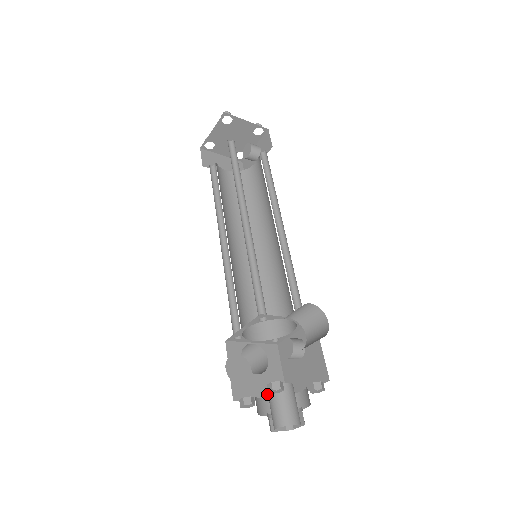
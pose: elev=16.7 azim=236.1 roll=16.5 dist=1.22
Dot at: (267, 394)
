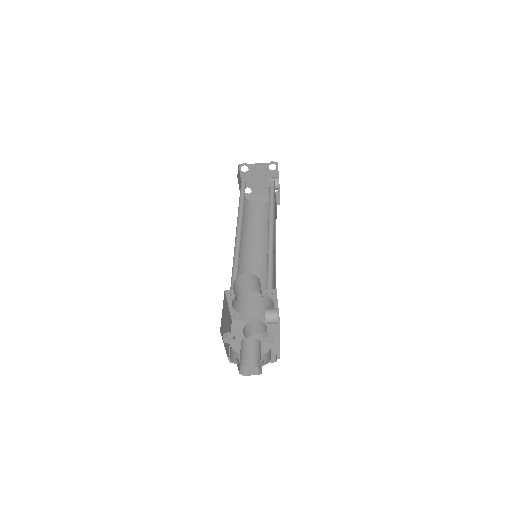
Dot at: occluded
